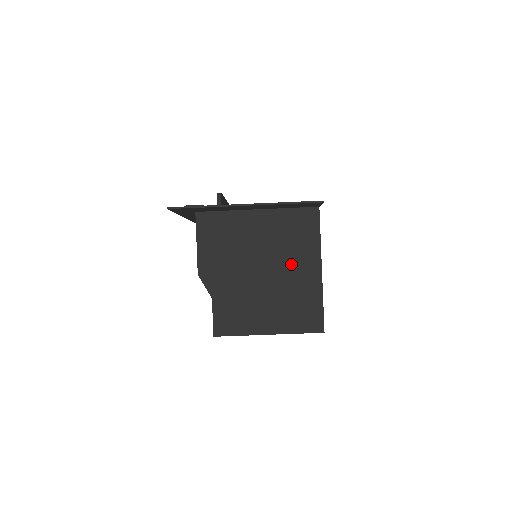
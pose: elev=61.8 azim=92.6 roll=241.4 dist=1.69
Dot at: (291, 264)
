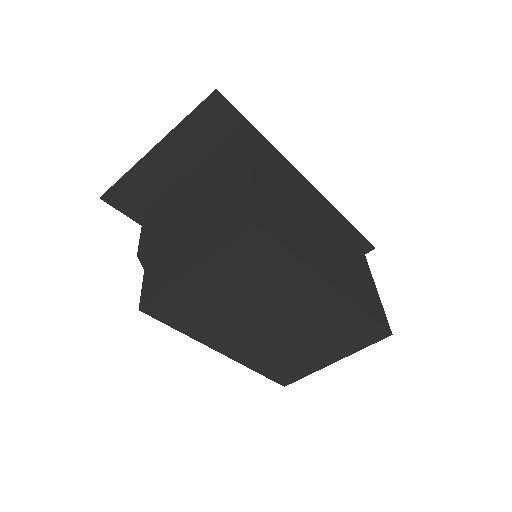
Dot at: (220, 184)
